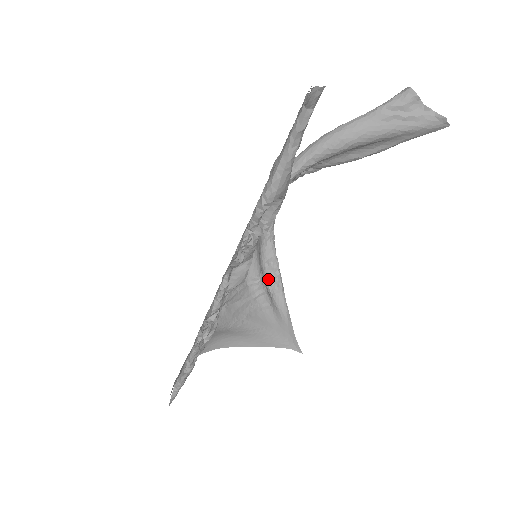
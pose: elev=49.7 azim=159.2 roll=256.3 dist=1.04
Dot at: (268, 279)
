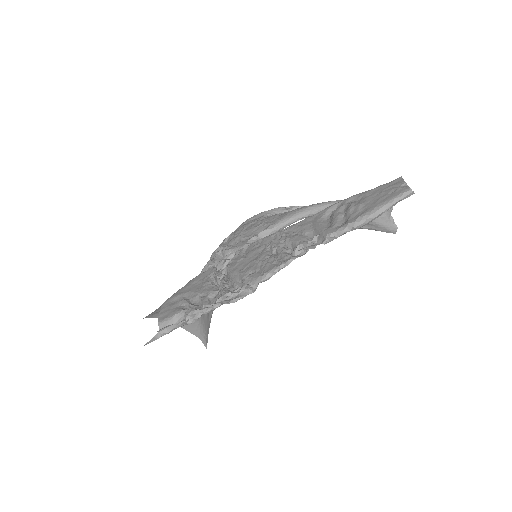
Dot at: occluded
